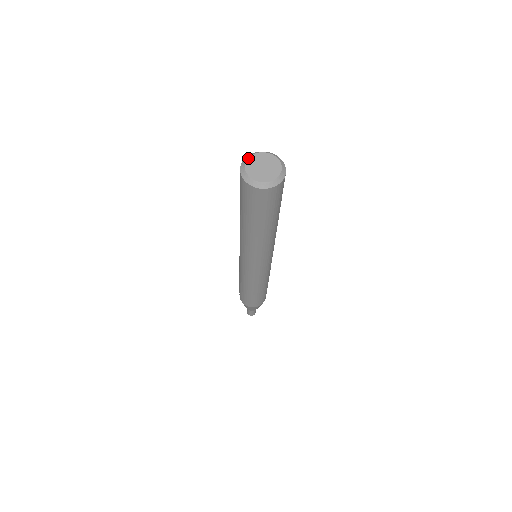
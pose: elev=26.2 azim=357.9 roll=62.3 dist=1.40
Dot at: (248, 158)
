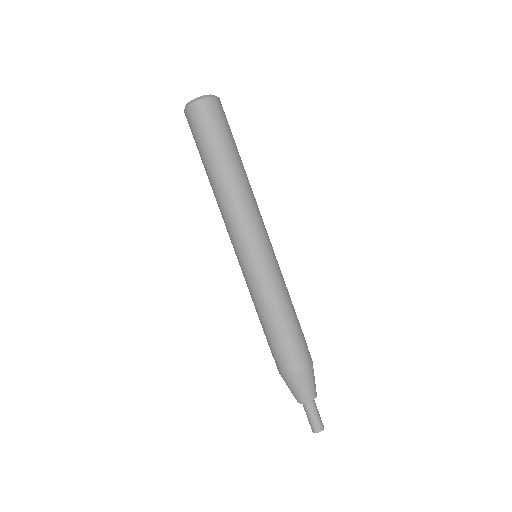
Dot at: occluded
